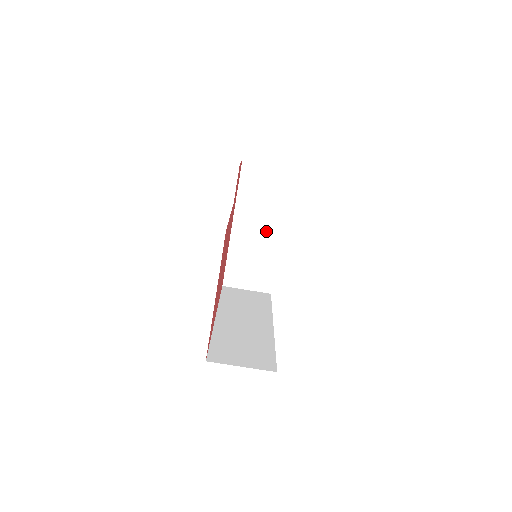
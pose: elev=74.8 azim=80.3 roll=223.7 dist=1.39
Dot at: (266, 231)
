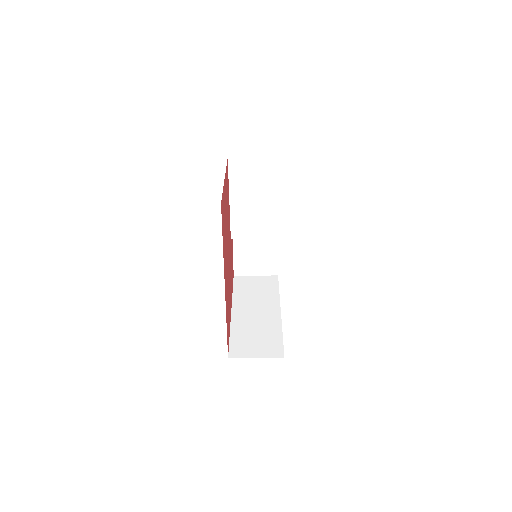
Dot at: (264, 311)
